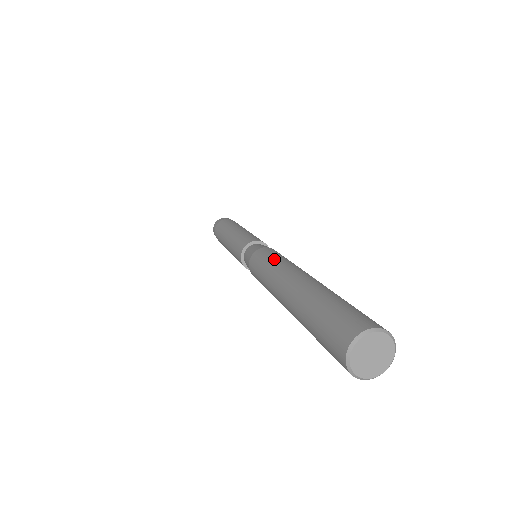
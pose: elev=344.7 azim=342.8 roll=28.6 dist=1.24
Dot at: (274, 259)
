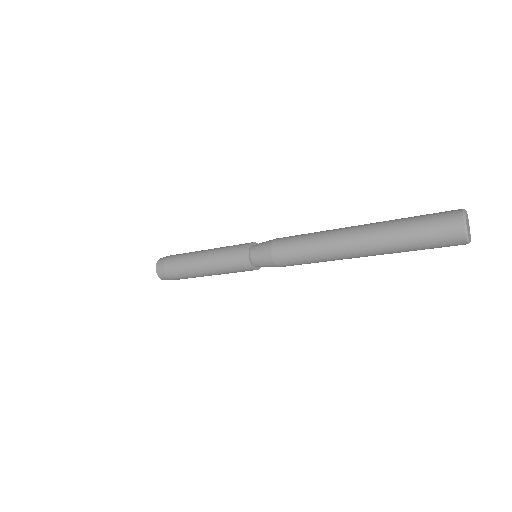
Dot at: (310, 233)
